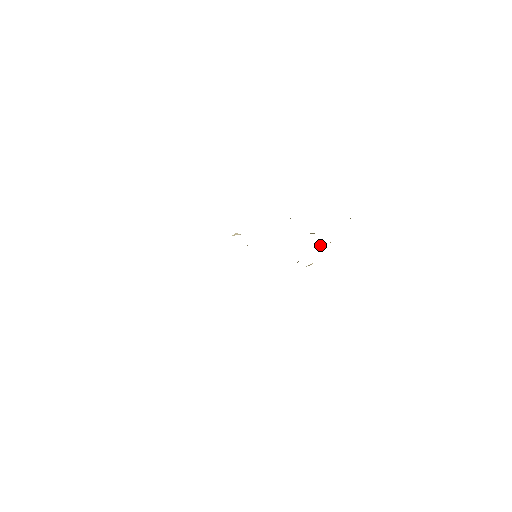
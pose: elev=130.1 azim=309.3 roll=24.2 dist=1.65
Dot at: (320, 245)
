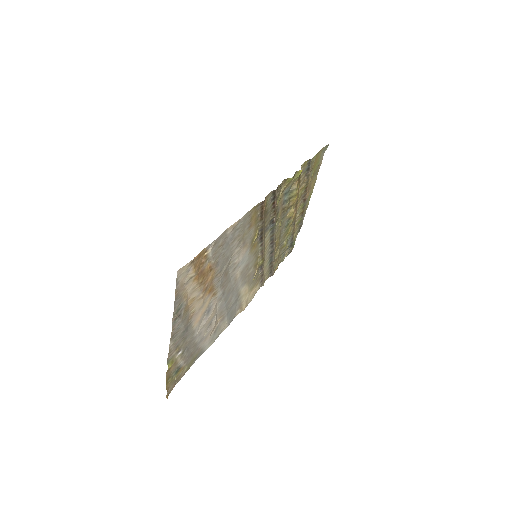
Dot at: (291, 190)
